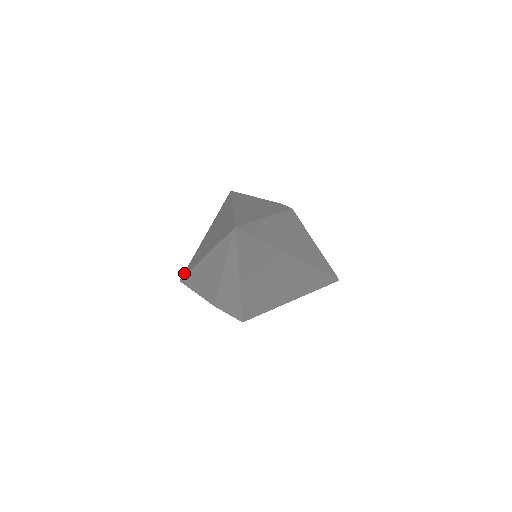
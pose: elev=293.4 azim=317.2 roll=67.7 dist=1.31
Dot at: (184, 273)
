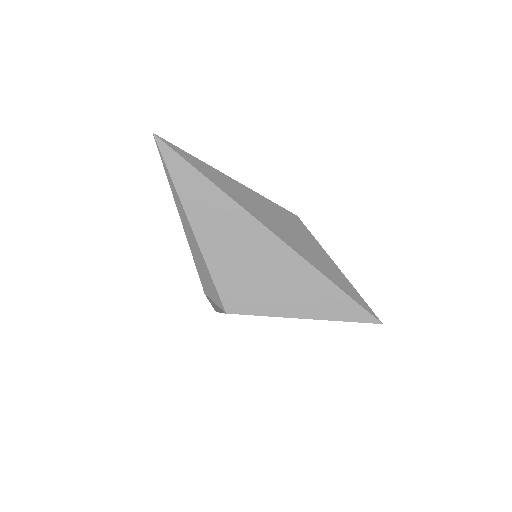
Dot at: occluded
